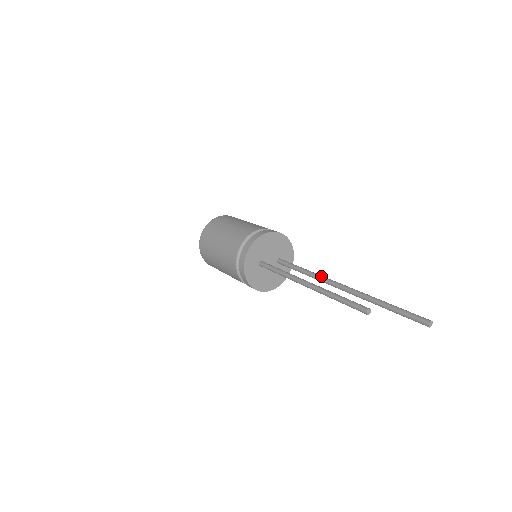
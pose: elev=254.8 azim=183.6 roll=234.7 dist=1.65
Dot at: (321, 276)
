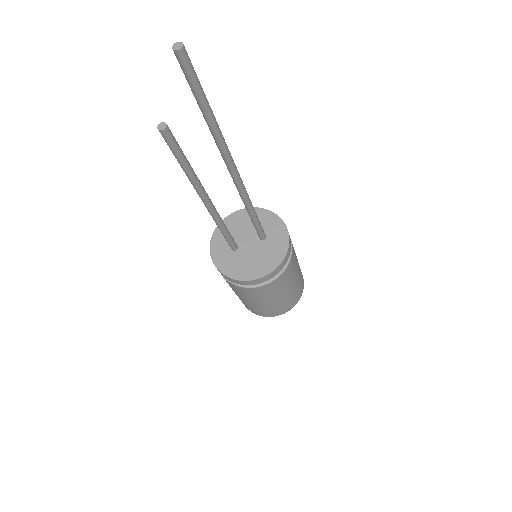
Dot at: occluded
